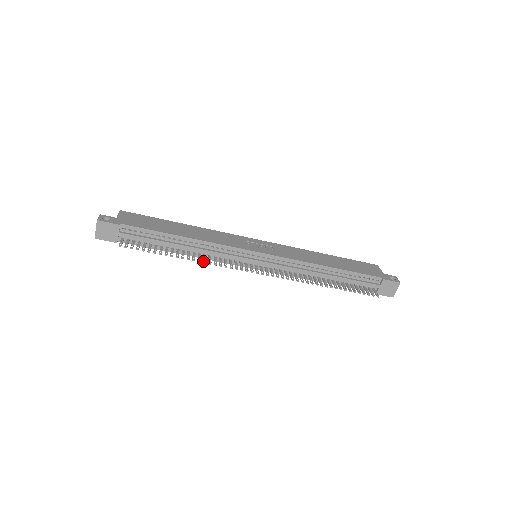
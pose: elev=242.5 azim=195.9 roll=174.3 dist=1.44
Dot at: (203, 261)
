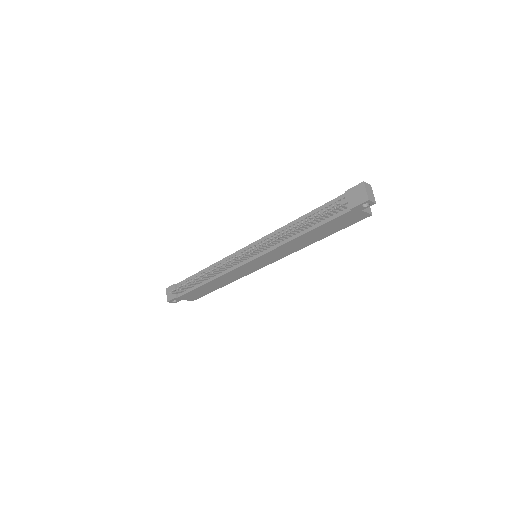
Dot at: (208, 271)
